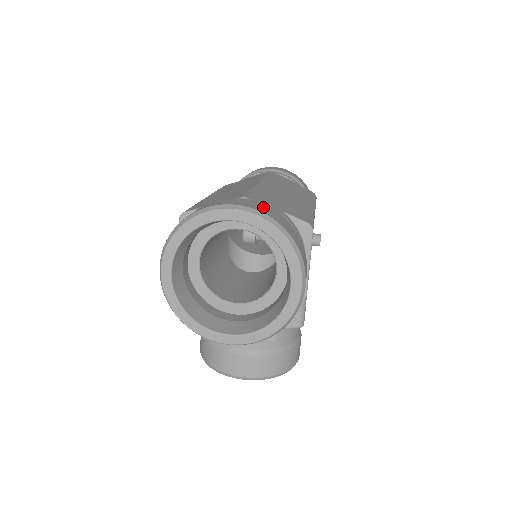
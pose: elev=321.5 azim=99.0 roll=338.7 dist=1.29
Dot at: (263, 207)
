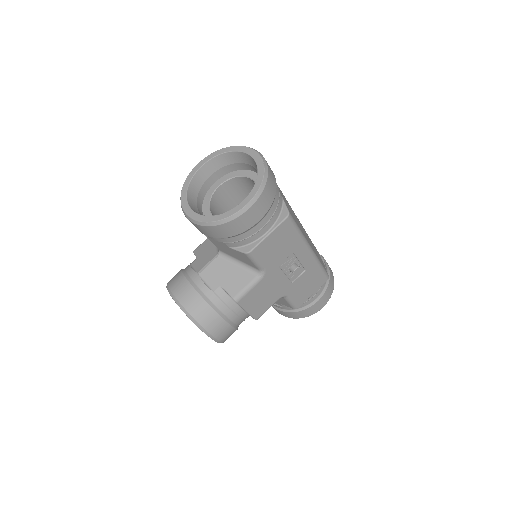
Dot at: occluded
